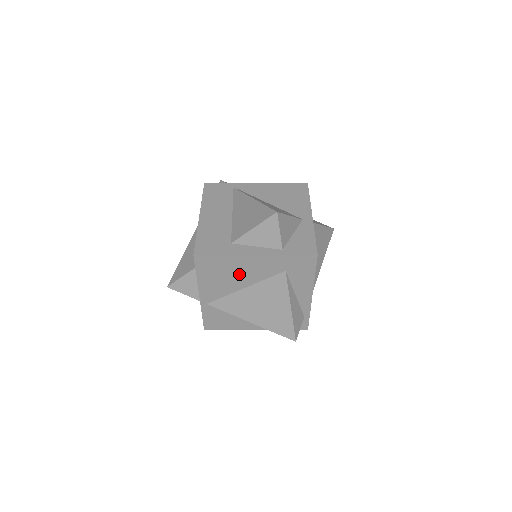
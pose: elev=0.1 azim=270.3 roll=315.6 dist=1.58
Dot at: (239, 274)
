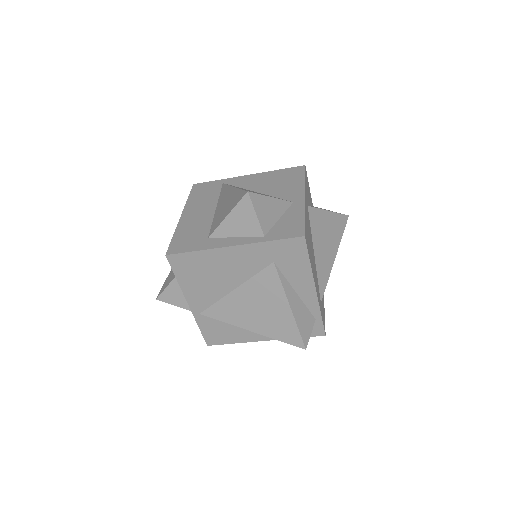
Dot at: (222, 273)
